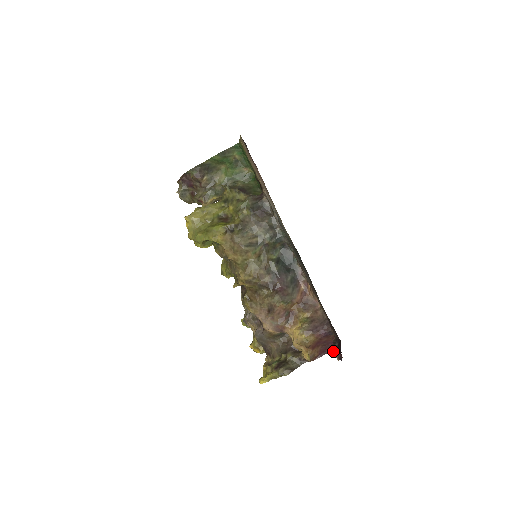
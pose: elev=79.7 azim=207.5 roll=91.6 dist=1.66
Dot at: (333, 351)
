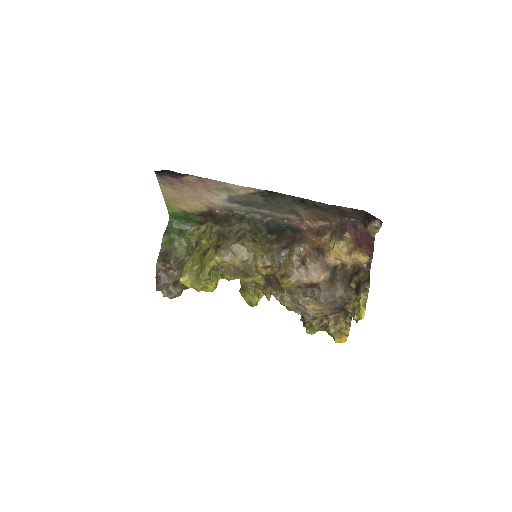
Dot at: (371, 227)
